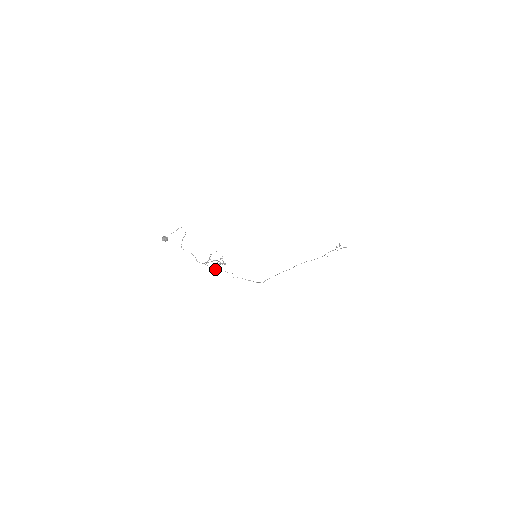
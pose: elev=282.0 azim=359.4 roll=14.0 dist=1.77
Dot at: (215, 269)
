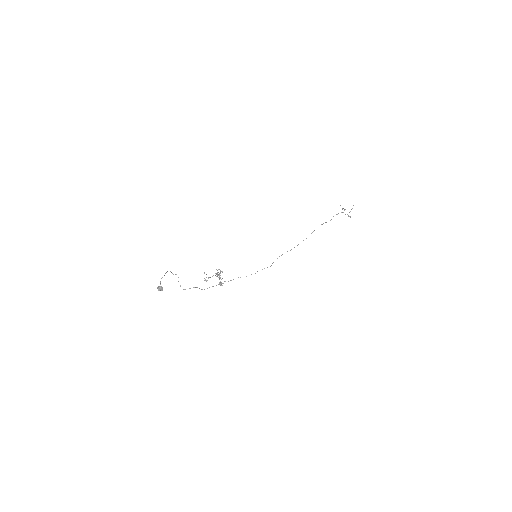
Dot at: (220, 284)
